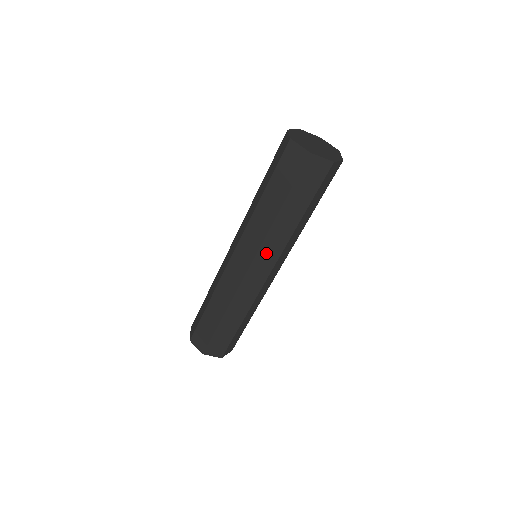
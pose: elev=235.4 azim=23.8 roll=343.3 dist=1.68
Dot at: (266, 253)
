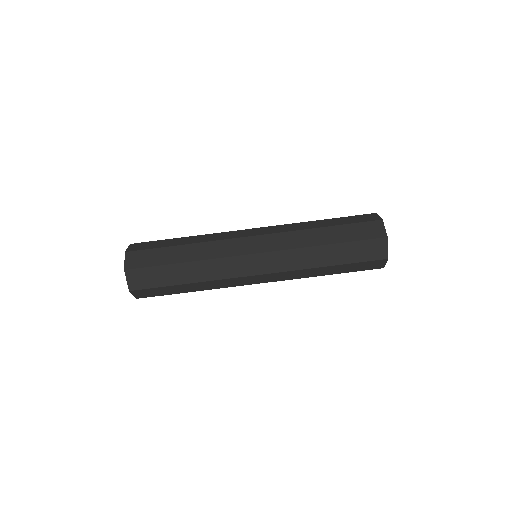
Dot at: (282, 275)
